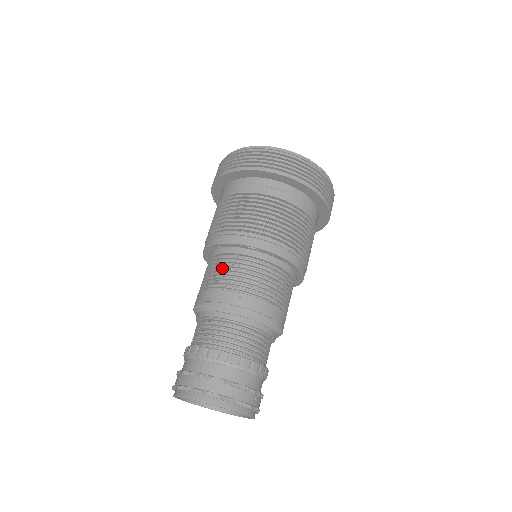
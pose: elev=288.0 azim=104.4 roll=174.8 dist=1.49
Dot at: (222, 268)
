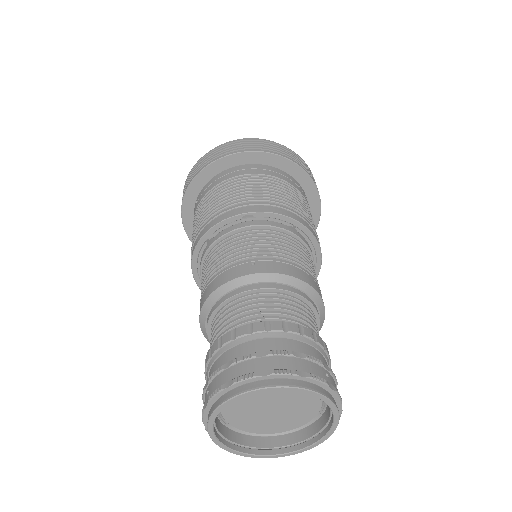
Dot at: (219, 253)
